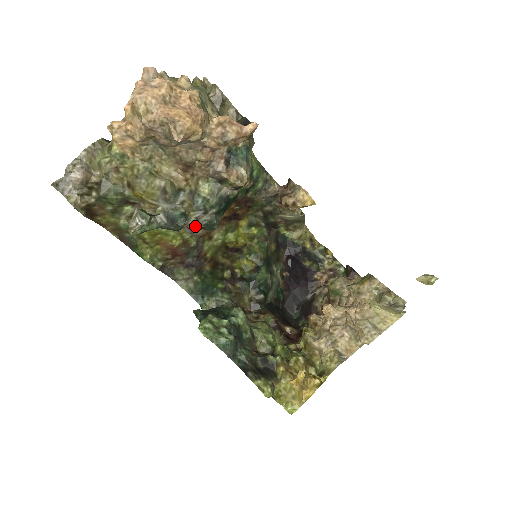
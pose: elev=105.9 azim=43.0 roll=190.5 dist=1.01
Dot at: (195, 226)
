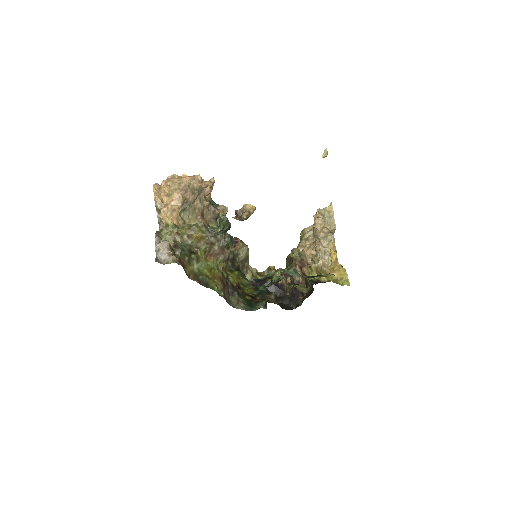
Dot at: (226, 244)
